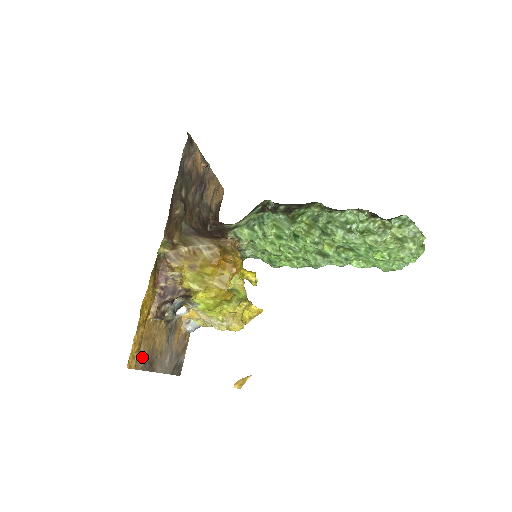
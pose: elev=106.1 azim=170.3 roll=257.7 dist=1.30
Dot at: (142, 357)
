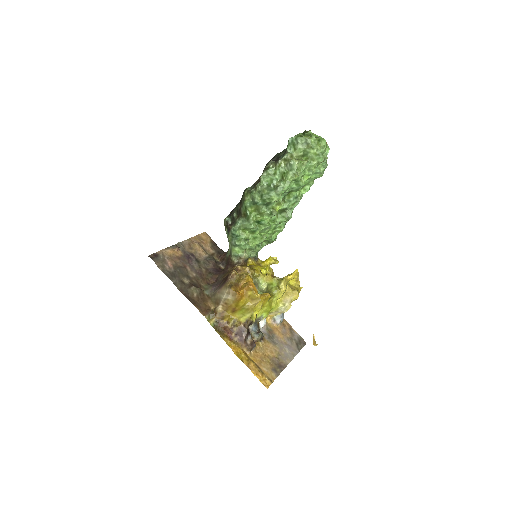
Dot at: (270, 372)
